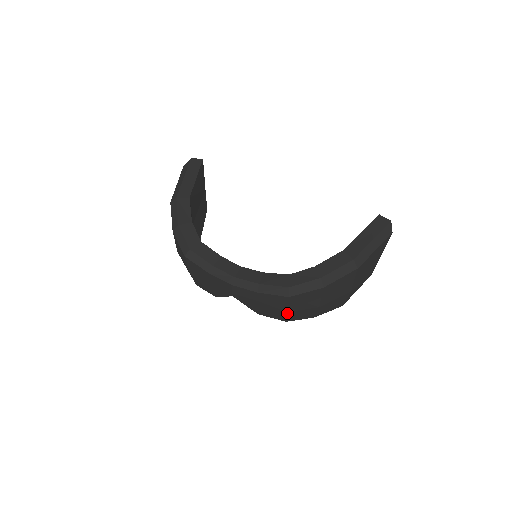
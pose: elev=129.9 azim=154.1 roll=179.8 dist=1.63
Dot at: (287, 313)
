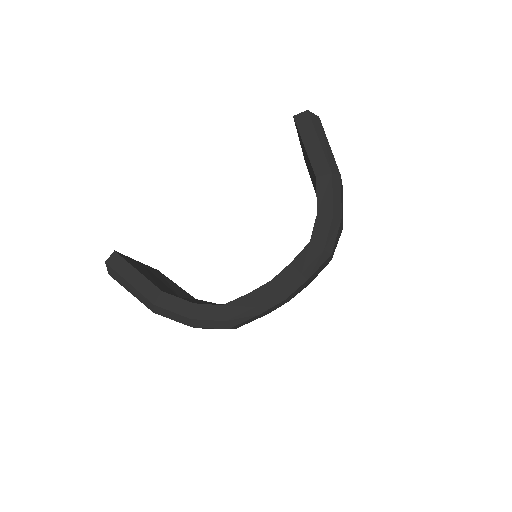
Dot at: occluded
